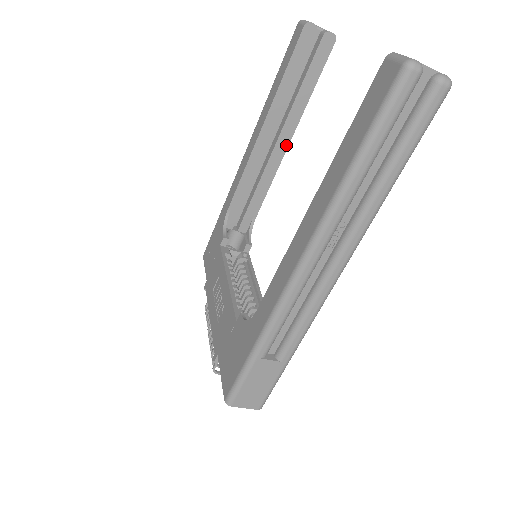
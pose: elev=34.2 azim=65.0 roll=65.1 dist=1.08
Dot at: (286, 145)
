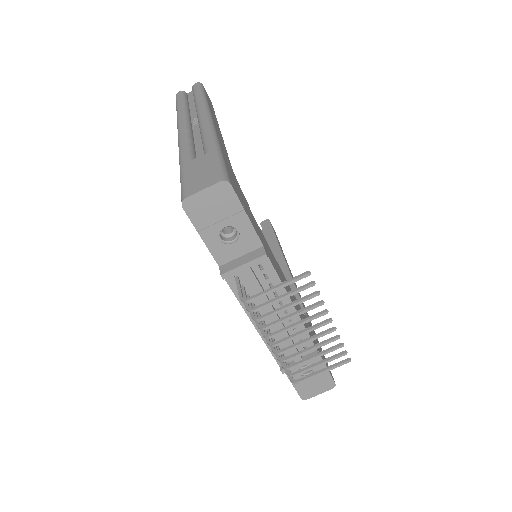
Dot at: (284, 264)
